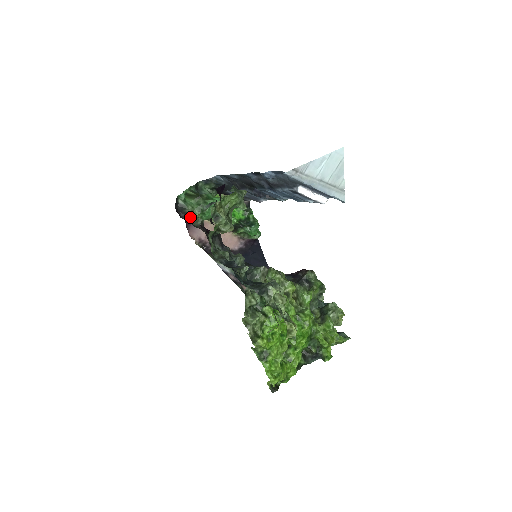
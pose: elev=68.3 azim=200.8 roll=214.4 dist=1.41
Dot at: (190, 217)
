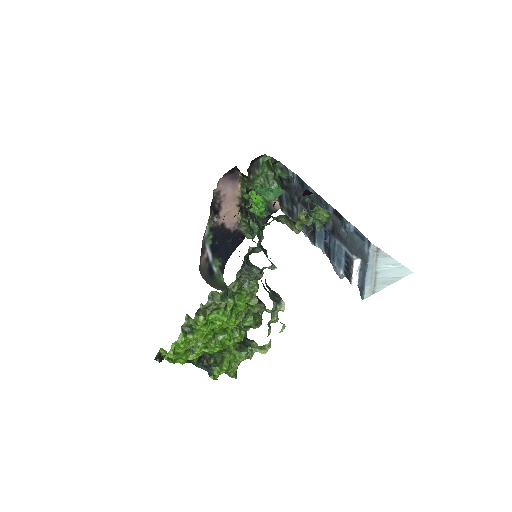
Dot at: (252, 177)
